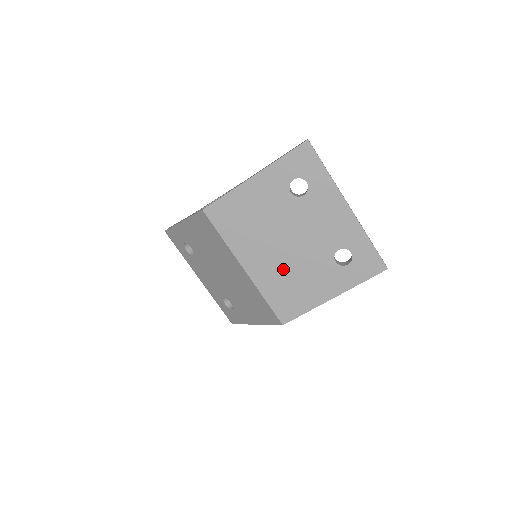
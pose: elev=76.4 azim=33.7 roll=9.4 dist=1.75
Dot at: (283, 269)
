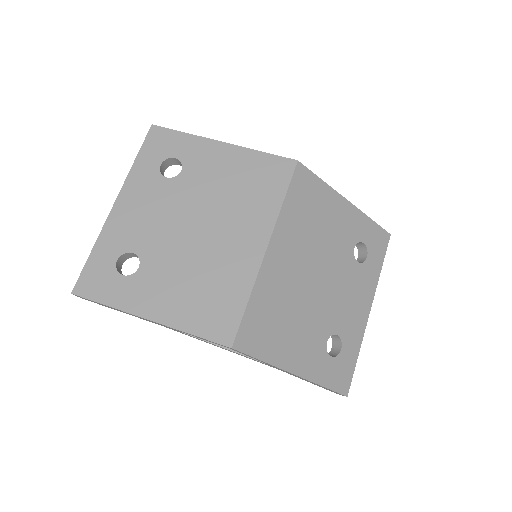
Dot at: (292, 294)
